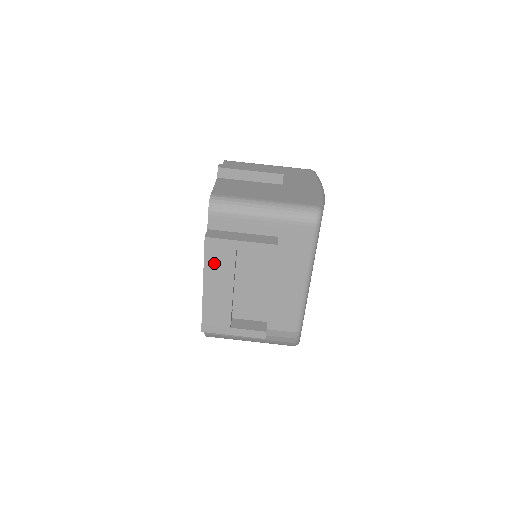
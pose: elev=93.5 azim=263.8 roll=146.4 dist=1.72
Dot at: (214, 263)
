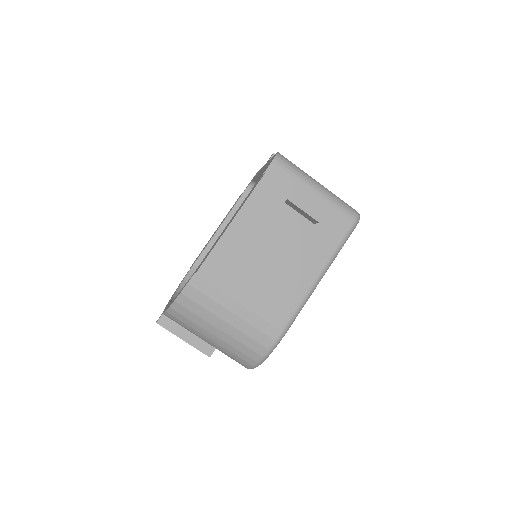
Dot at: (259, 201)
